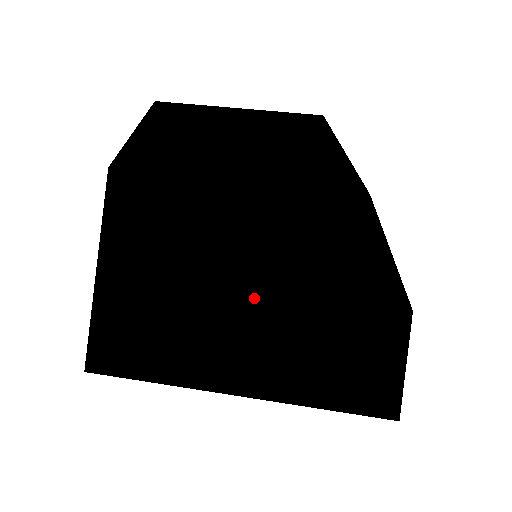
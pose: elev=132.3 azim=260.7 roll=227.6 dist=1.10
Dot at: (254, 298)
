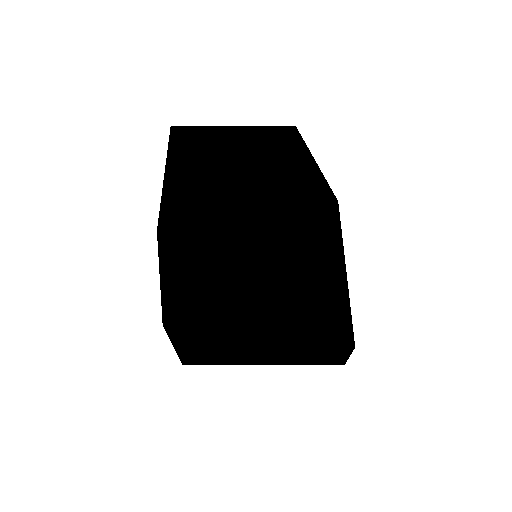
Dot at: (268, 349)
